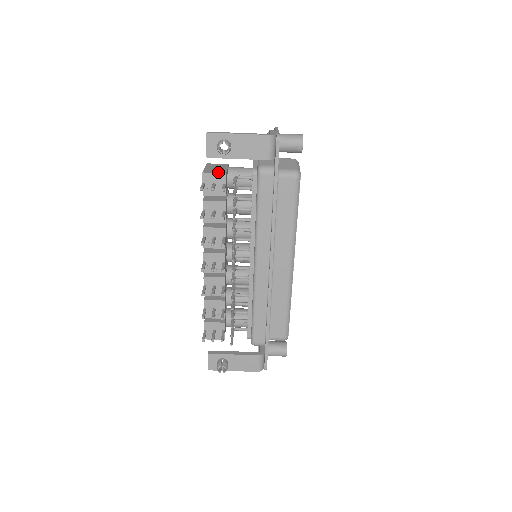
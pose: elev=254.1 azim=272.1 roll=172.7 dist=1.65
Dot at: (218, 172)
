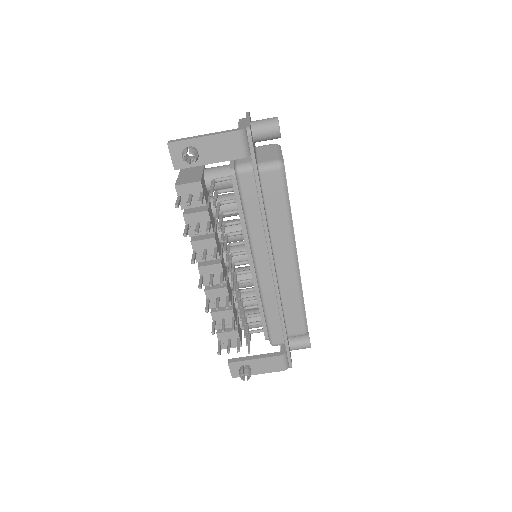
Dot at: (192, 181)
